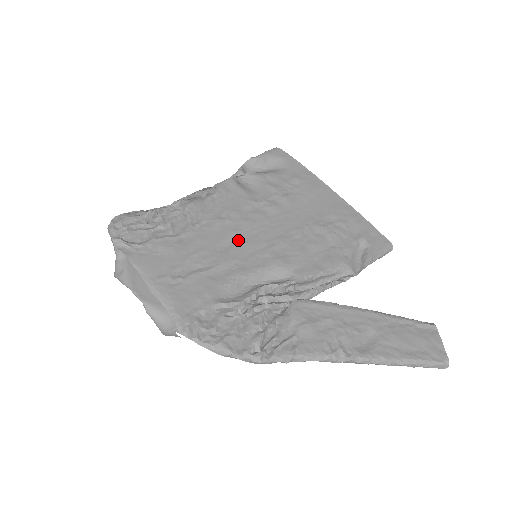
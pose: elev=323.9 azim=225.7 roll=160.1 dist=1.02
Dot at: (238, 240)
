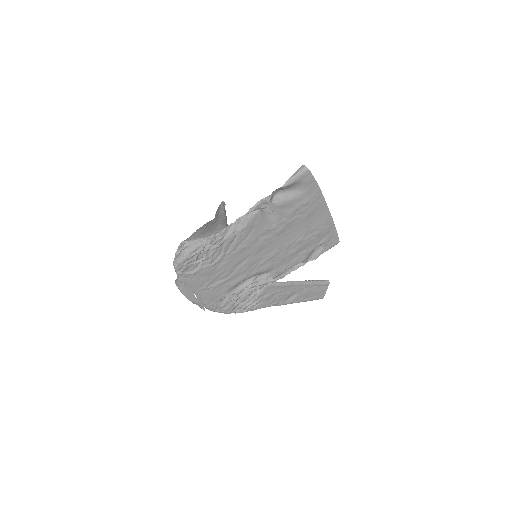
Dot at: (249, 259)
